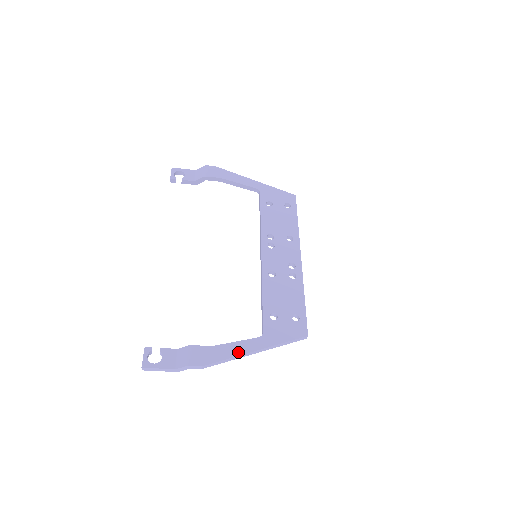
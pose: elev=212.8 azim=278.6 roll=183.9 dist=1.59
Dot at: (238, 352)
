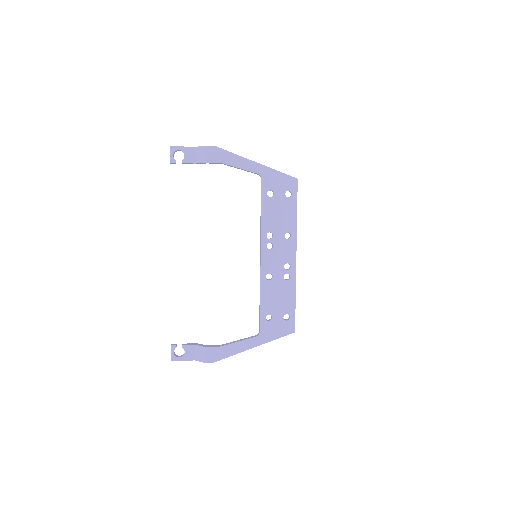
Dot at: (240, 350)
